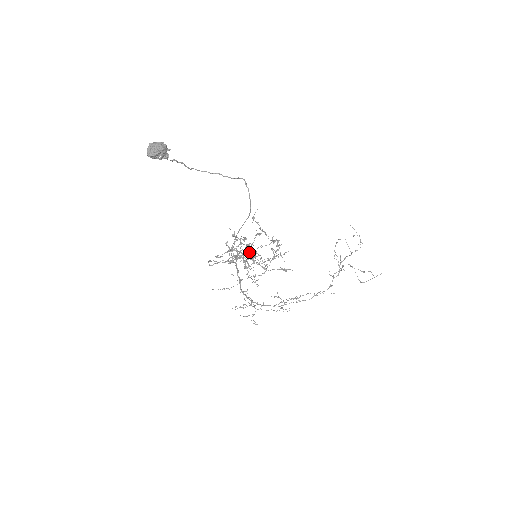
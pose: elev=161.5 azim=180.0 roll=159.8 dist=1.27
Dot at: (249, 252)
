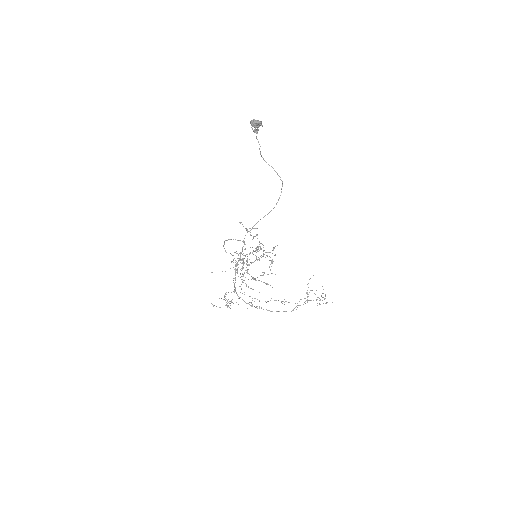
Dot at: occluded
